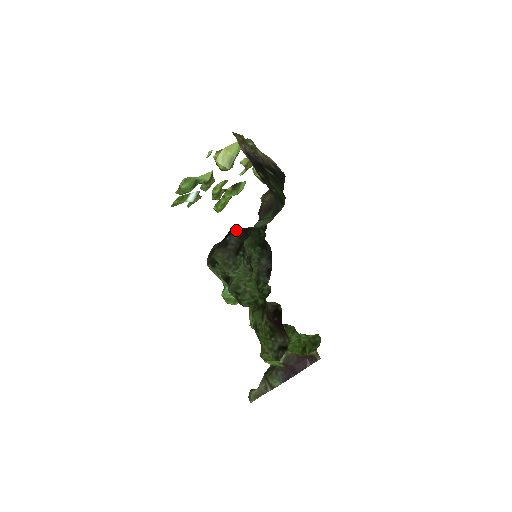
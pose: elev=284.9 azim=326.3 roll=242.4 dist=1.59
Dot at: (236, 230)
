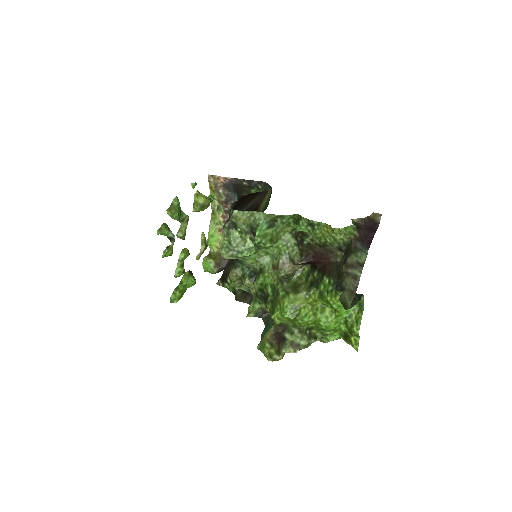
Dot at: occluded
